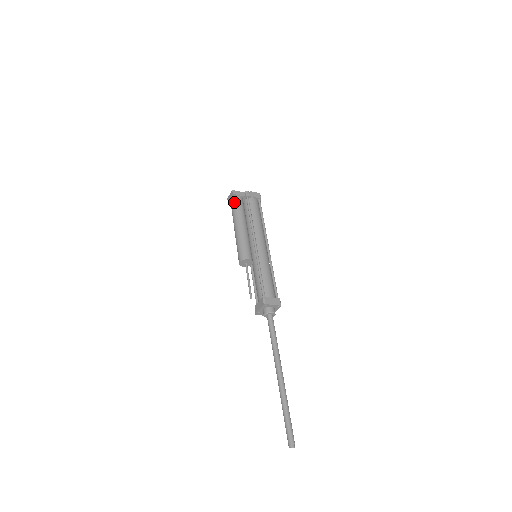
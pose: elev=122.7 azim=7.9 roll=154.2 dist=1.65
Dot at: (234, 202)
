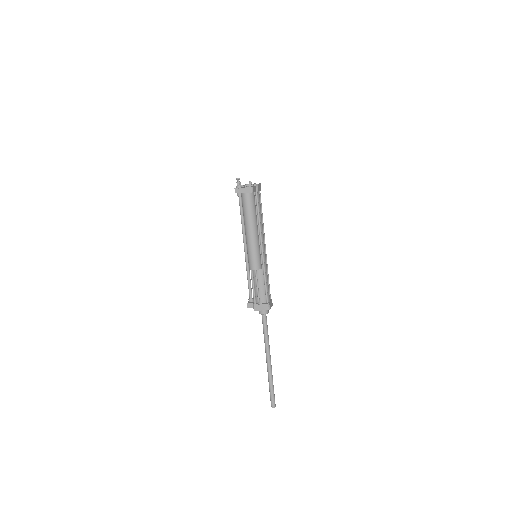
Dot at: (251, 201)
